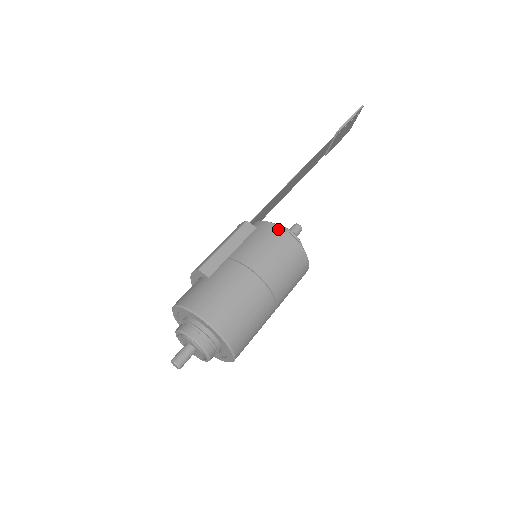
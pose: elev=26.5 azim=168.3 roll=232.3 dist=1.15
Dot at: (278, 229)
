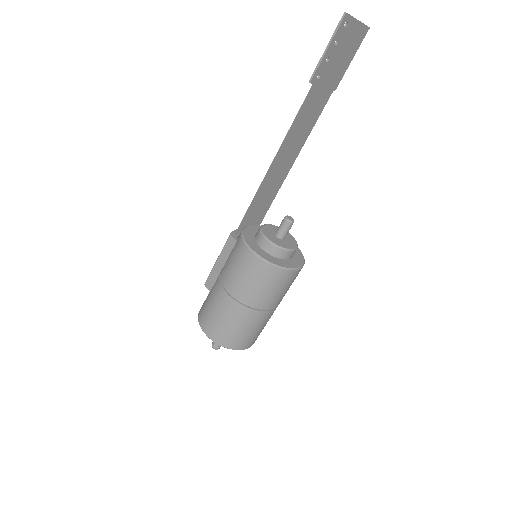
Dot at: (244, 248)
